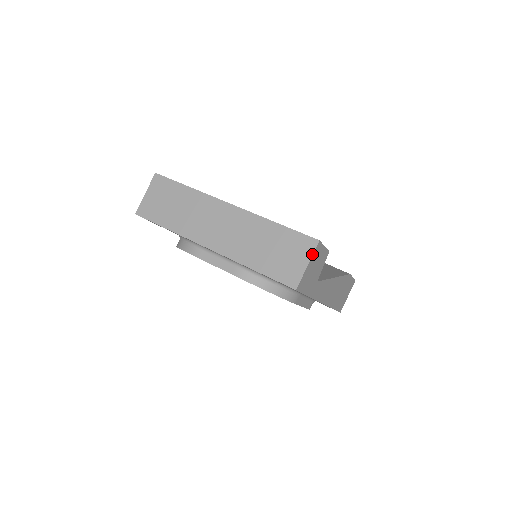
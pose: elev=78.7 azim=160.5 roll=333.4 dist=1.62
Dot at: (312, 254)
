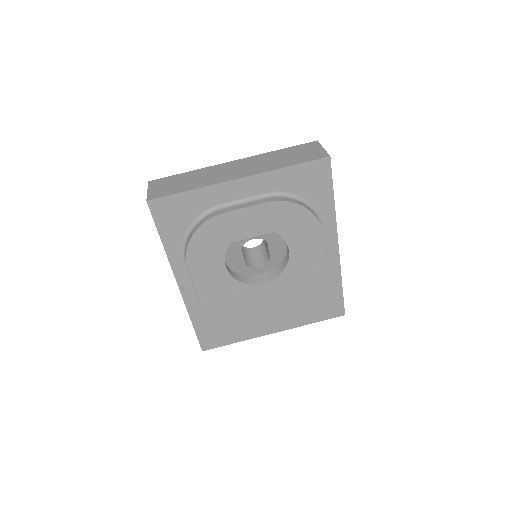
Dot at: (320, 145)
